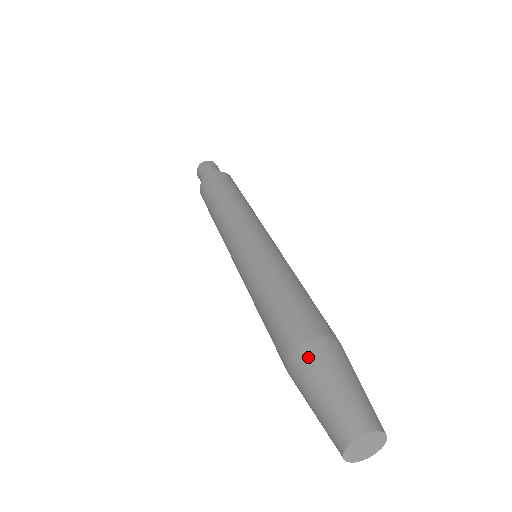
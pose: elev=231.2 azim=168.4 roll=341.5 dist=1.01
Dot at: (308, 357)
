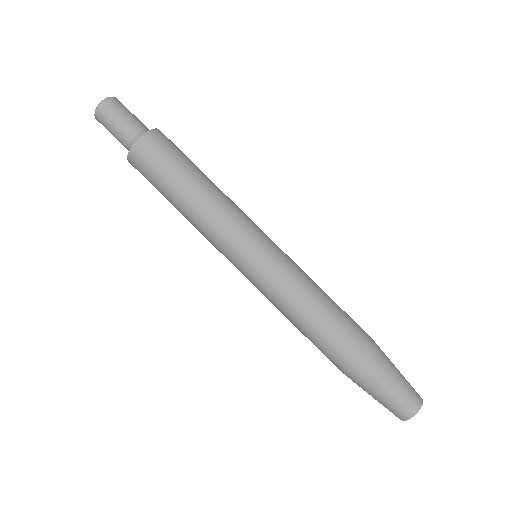
Dot at: (363, 375)
